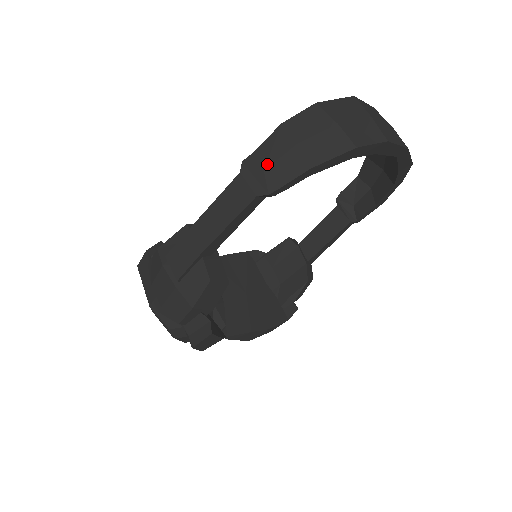
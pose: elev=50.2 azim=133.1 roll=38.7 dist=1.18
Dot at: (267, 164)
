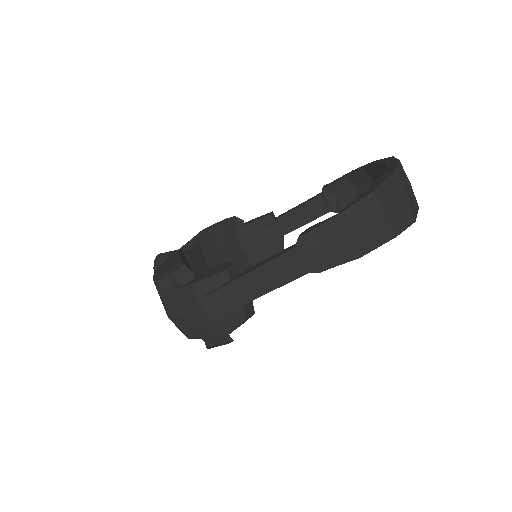
Dot at: (323, 247)
